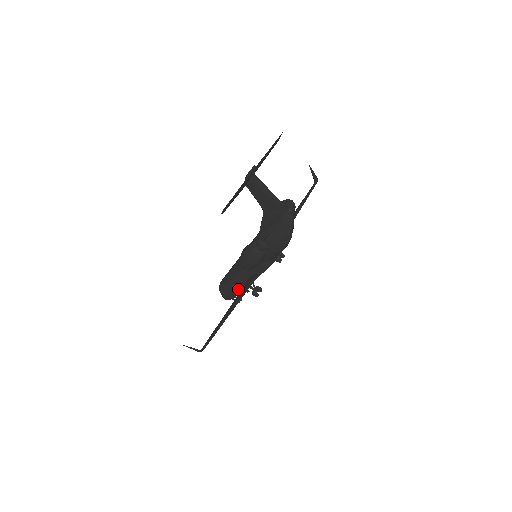
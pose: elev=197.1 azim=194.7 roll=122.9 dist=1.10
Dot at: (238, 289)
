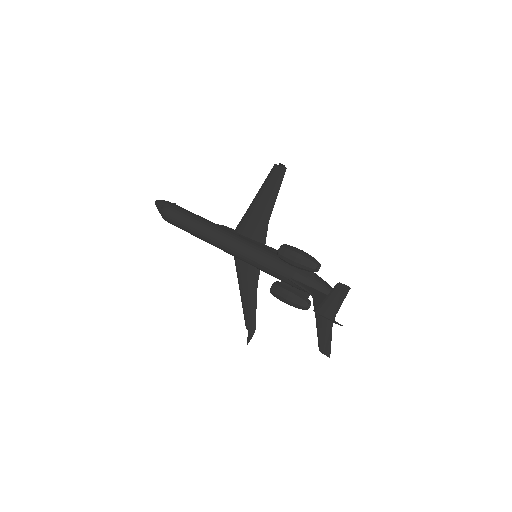
Dot at: occluded
